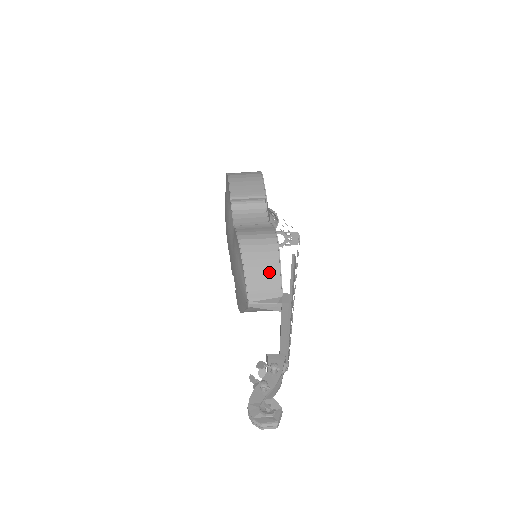
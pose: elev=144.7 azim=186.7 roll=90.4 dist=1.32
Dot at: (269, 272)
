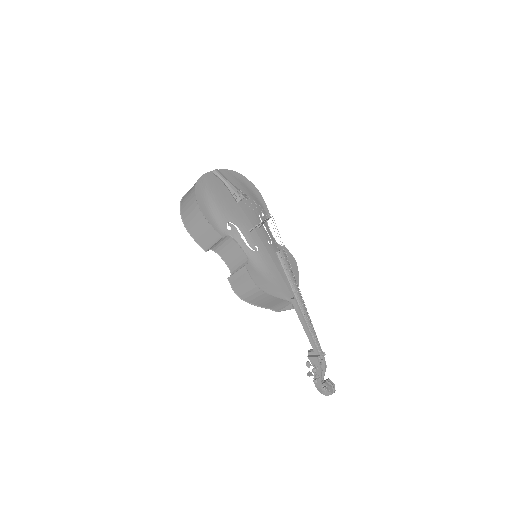
Dot at: (272, 301)
